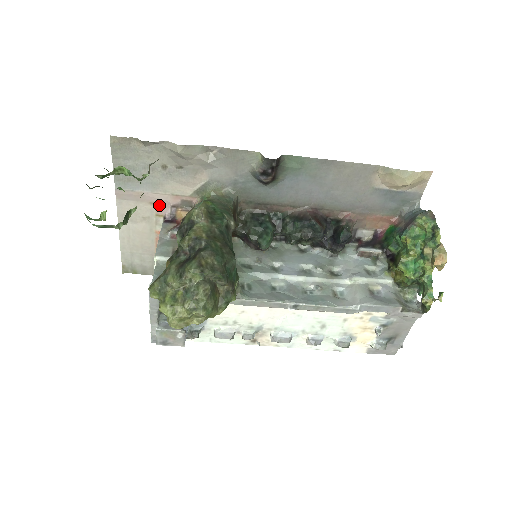
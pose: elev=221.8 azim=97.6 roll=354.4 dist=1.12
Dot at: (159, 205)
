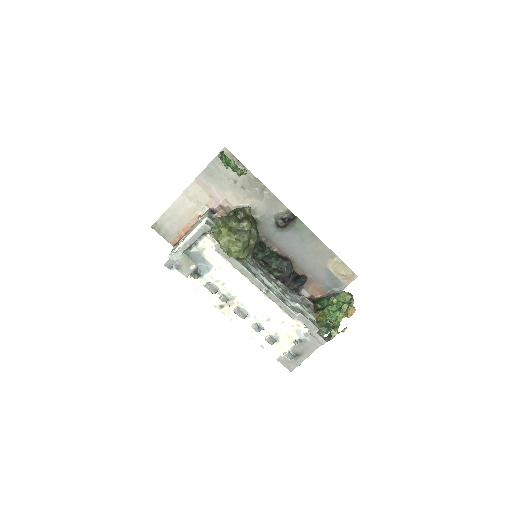
Dot at: (213, 200)
